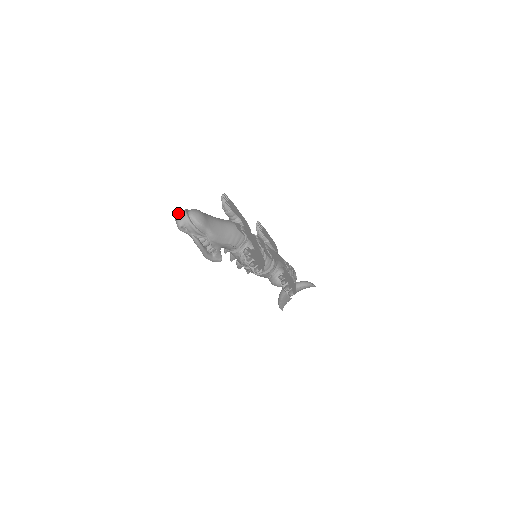
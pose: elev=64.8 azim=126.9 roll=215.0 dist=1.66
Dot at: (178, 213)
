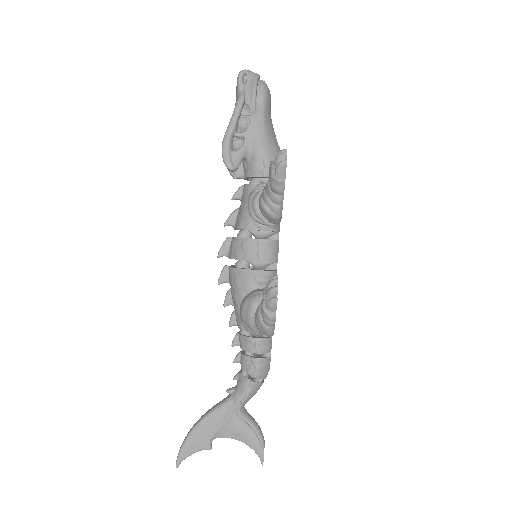
Dot at: occluded
